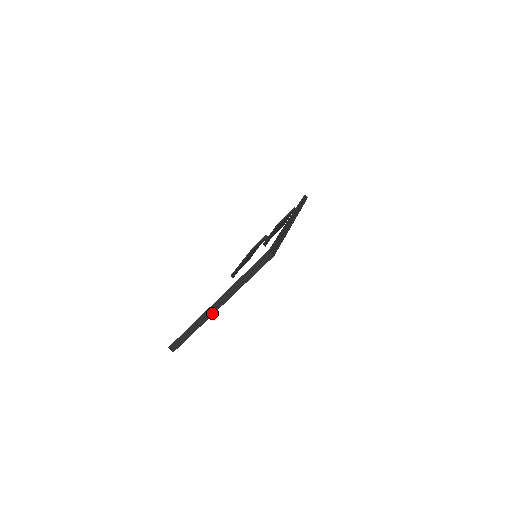
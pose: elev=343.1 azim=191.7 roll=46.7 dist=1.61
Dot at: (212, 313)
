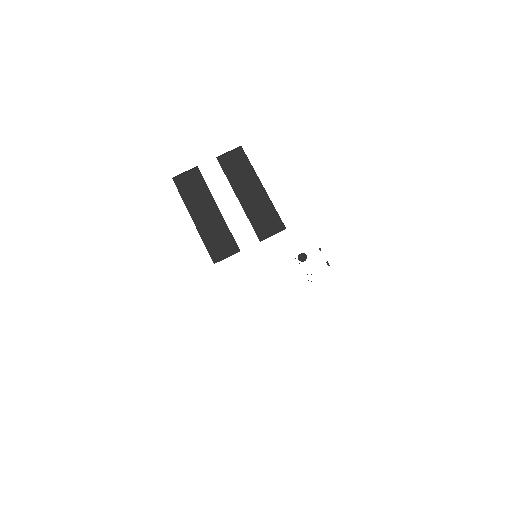
Dot at: occluded
